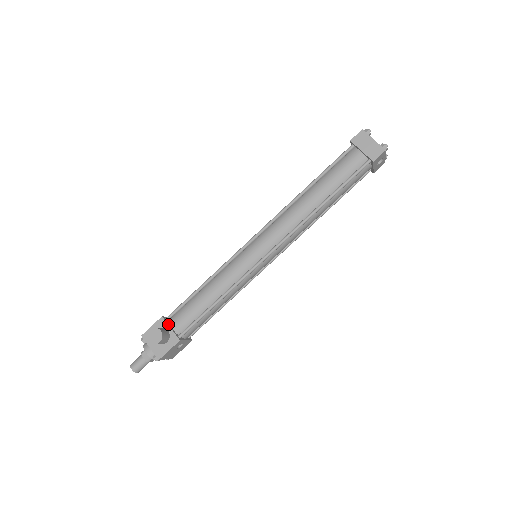
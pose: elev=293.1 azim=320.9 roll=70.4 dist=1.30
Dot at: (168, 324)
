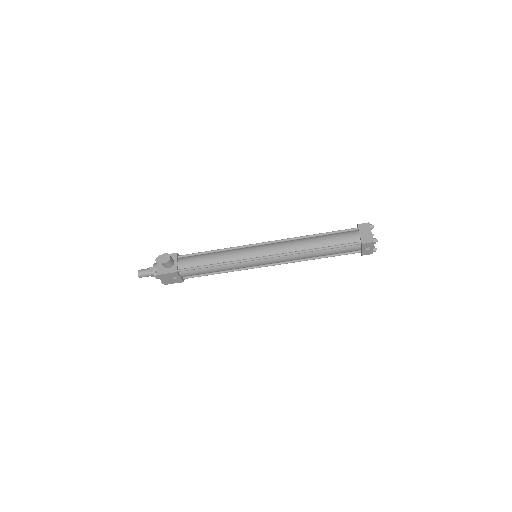
Dot at: (177, 259)
